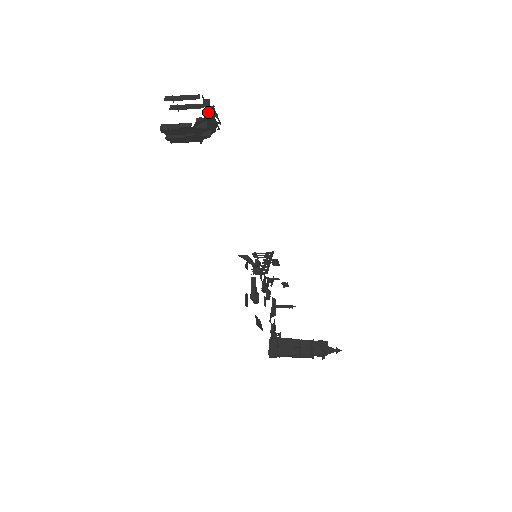
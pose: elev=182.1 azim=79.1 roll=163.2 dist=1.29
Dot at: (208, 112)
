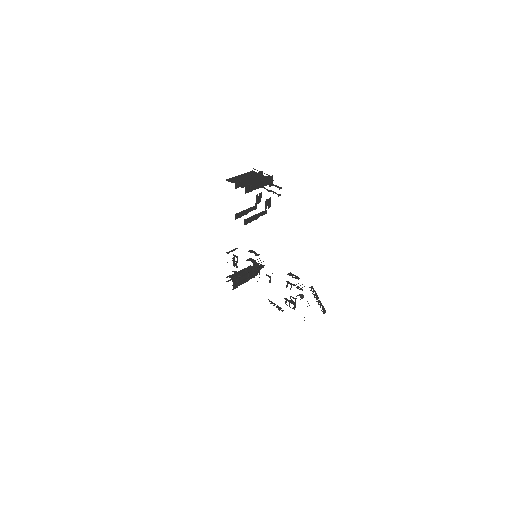
Dot at: occluded
